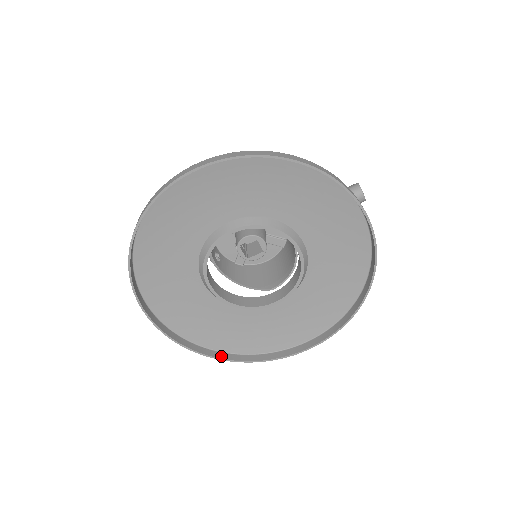
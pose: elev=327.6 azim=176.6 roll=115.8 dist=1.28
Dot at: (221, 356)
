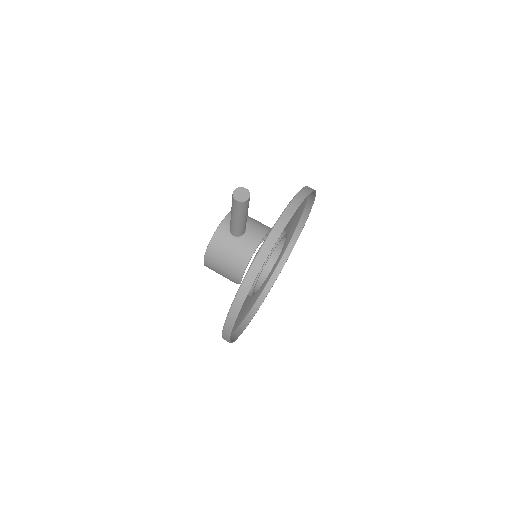
Dot at: (291, 249)
